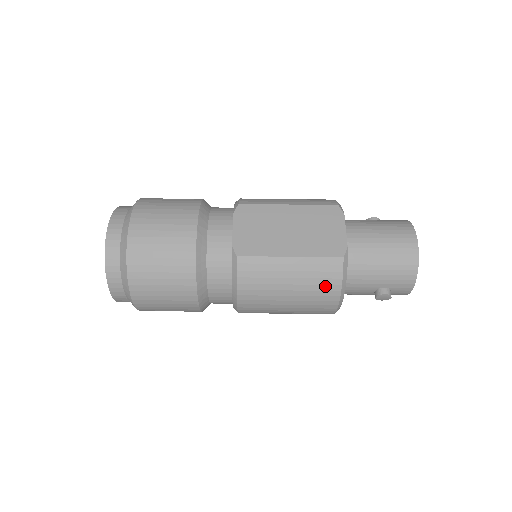
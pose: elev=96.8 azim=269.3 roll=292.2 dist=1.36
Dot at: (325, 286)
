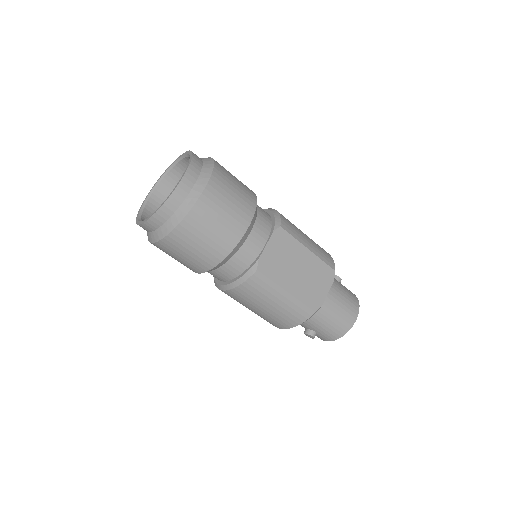
Dot at: (290, 319)
